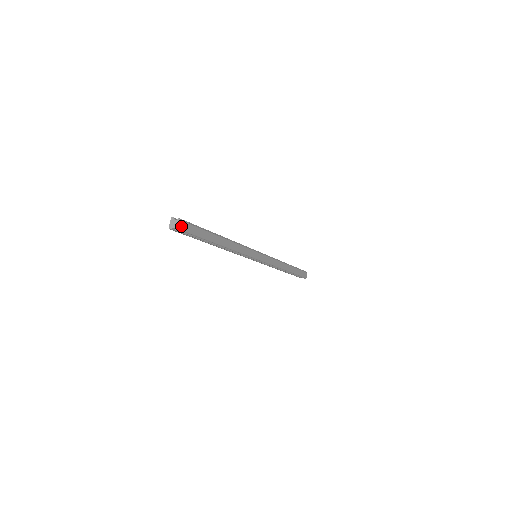
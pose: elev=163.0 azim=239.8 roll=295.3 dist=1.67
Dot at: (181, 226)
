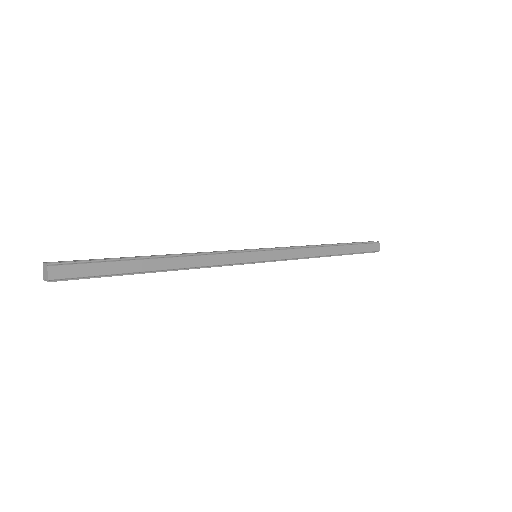
Dot at: (54, 274)
